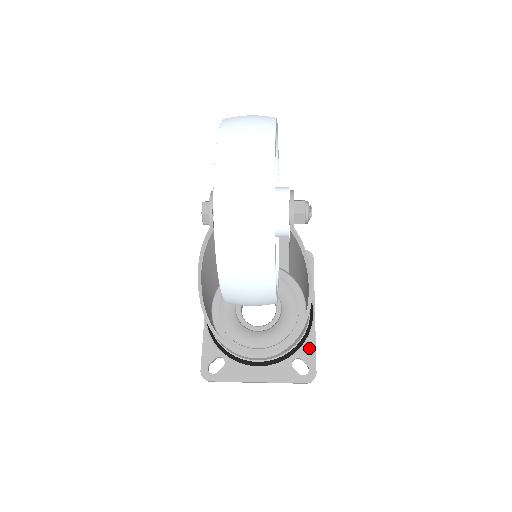
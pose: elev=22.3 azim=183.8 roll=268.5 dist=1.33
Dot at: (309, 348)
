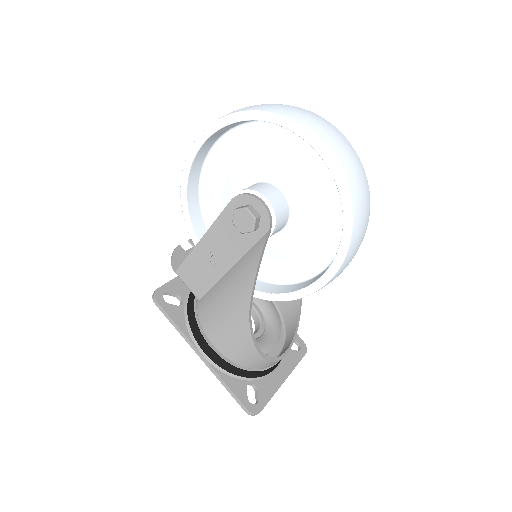
Dot at: occluded
